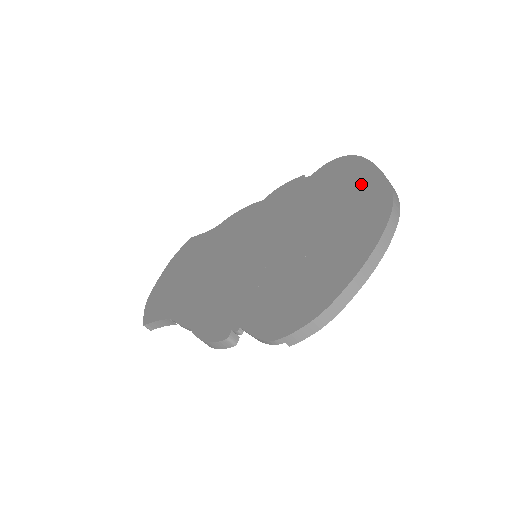
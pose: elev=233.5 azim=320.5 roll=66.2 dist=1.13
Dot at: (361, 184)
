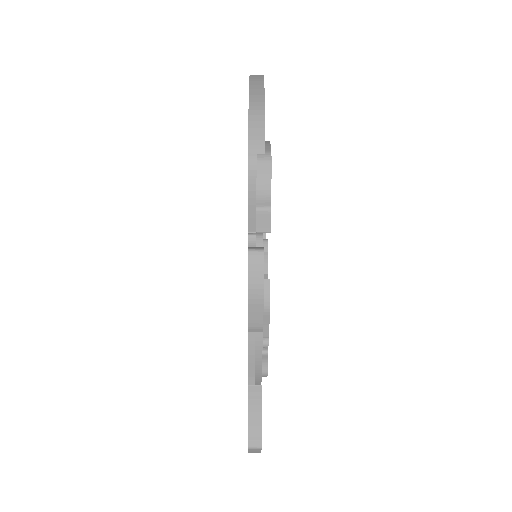
Dot at: occluded
